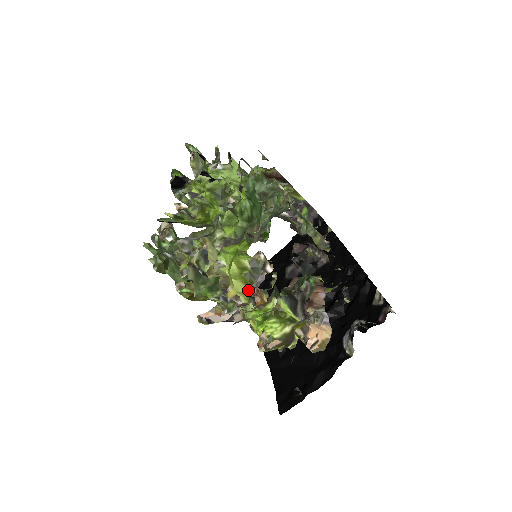
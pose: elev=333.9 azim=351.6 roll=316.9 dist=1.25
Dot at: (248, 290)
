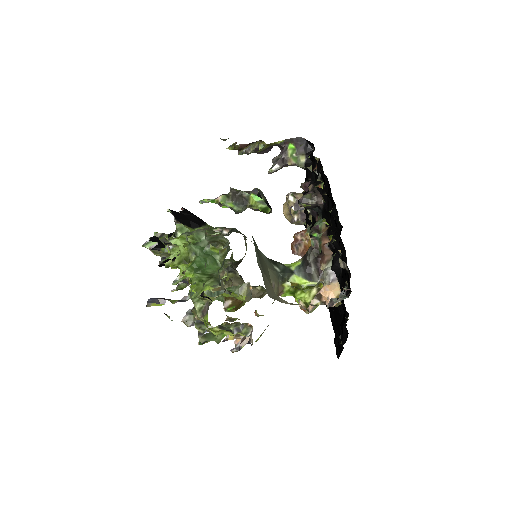
Dot at: occluded
